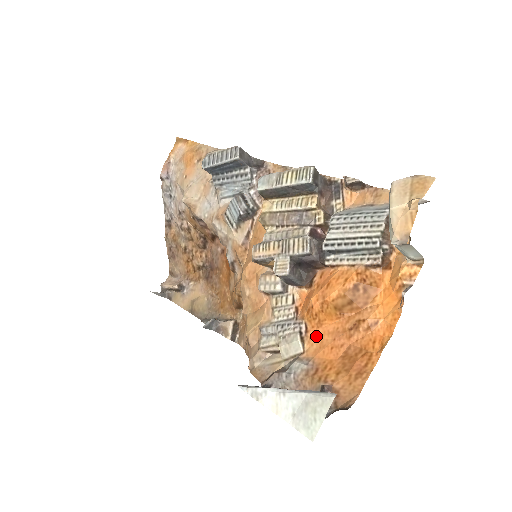
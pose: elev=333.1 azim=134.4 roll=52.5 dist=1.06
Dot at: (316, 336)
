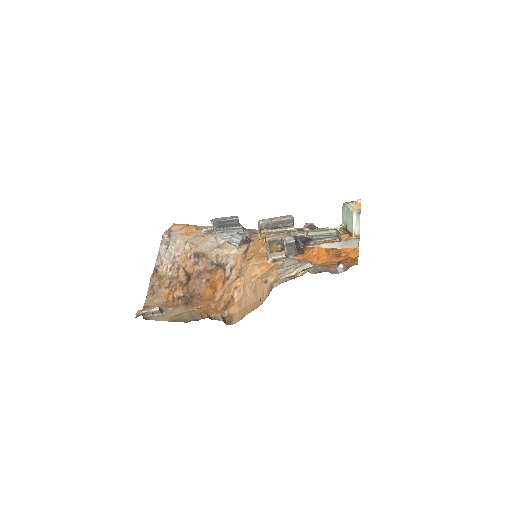
Dot at: (318, 263)
